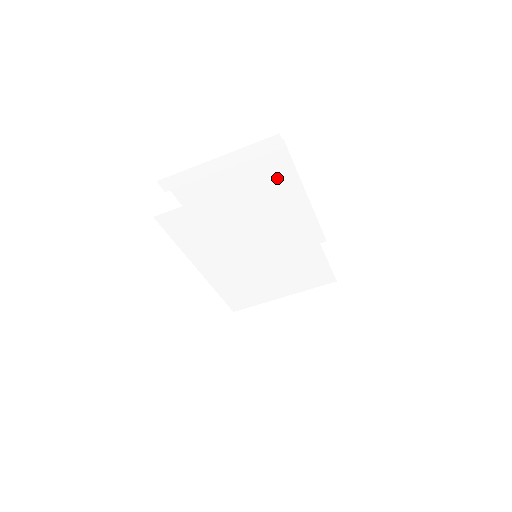
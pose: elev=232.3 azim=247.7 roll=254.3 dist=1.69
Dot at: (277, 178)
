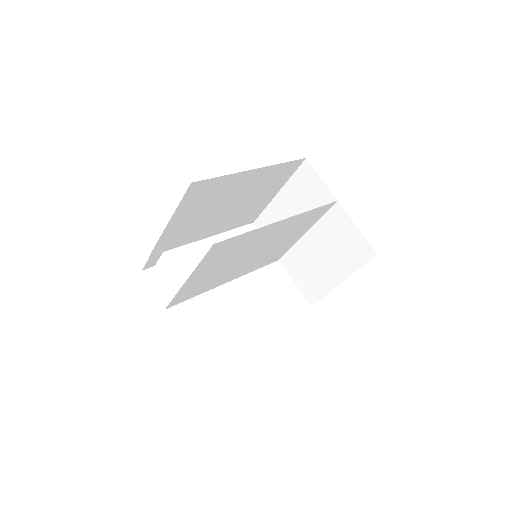
Dot at: (215, 248)
